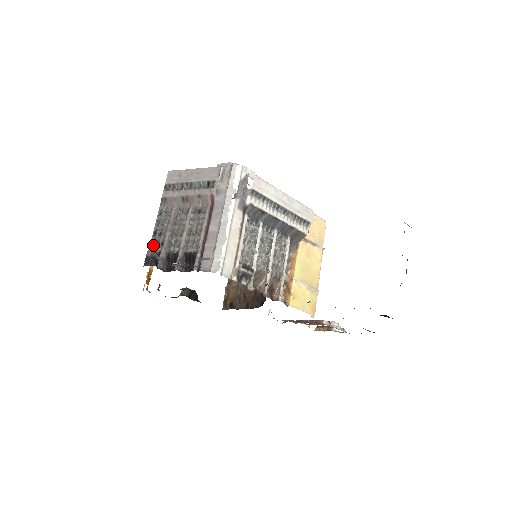
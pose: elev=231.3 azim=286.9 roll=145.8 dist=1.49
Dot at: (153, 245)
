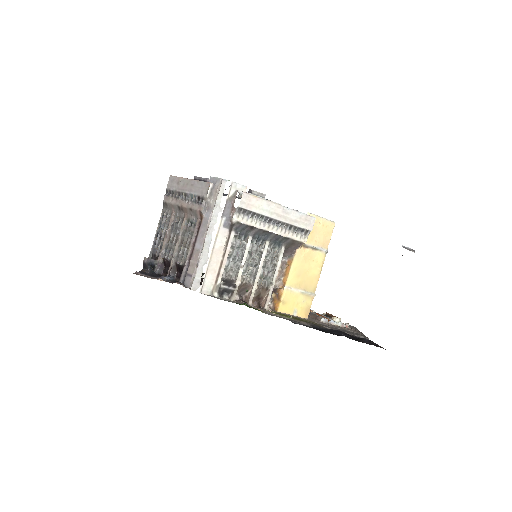
Dot at: (155, 246)
